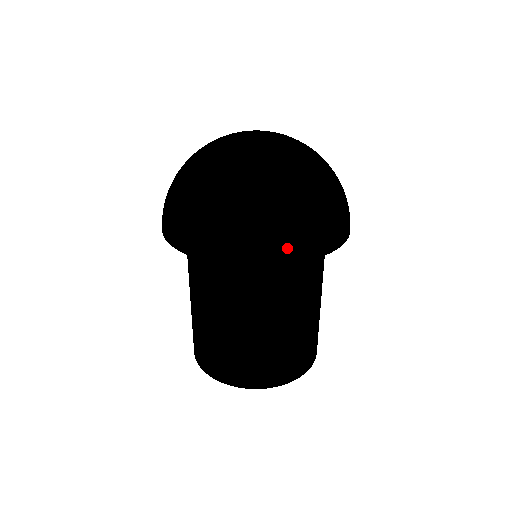
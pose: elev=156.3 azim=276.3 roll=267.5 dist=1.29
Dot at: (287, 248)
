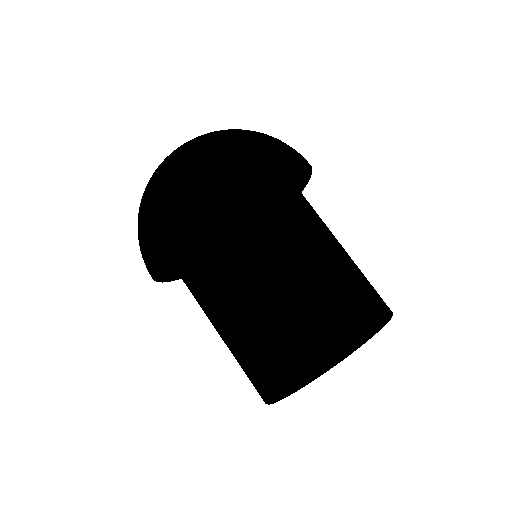
Dot at: (278, 152)
